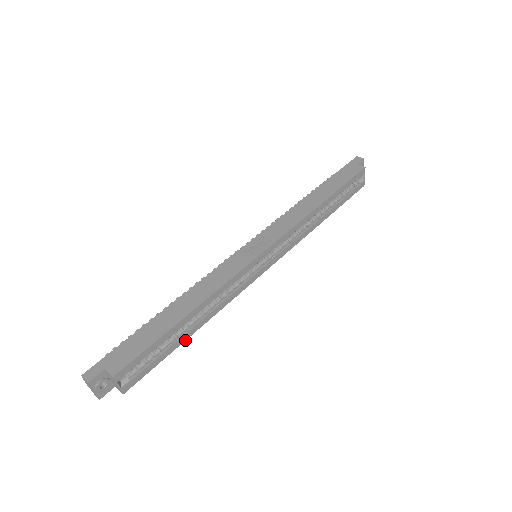
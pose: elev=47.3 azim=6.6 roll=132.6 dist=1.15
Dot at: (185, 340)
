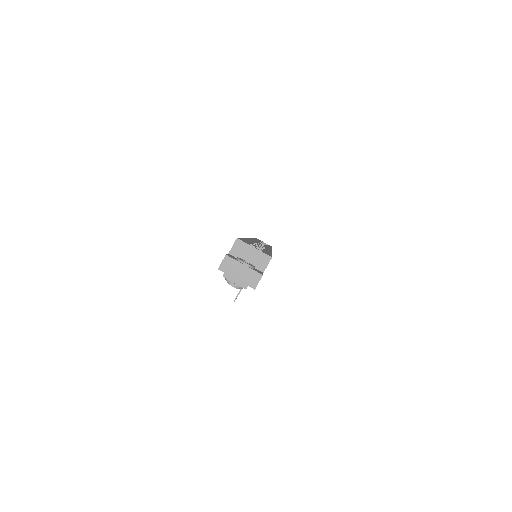
Dot at: occluded
